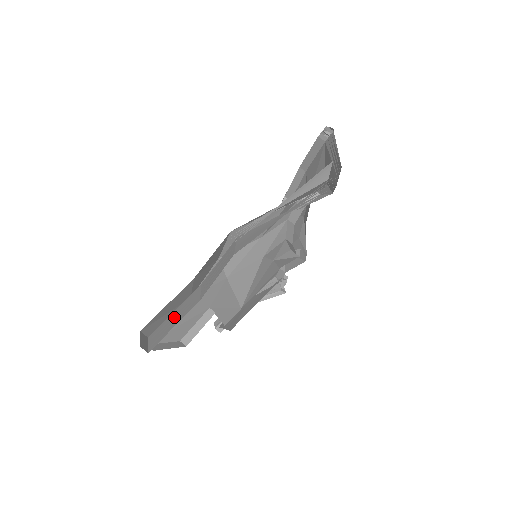
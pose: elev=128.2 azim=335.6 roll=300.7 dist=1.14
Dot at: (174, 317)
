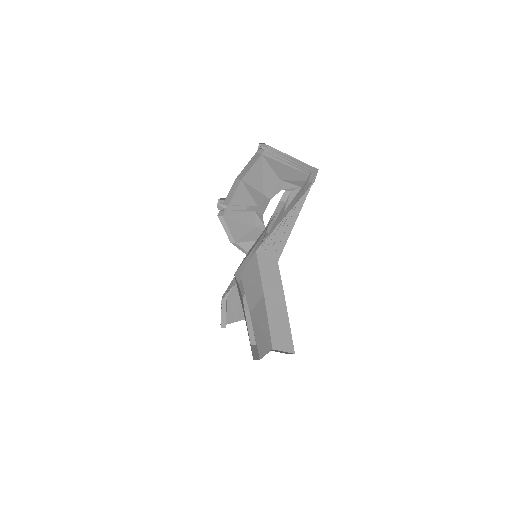
Dot at: (278, 325)
